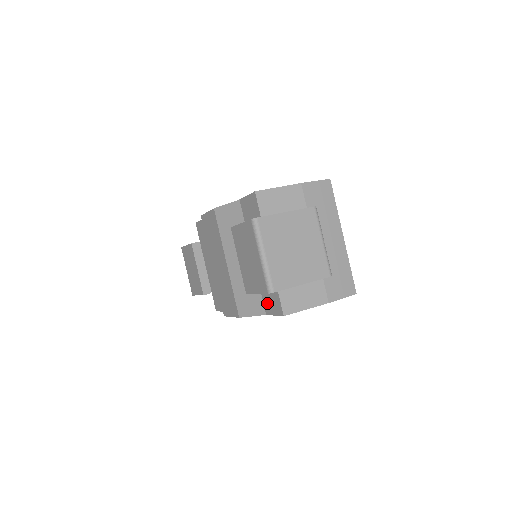
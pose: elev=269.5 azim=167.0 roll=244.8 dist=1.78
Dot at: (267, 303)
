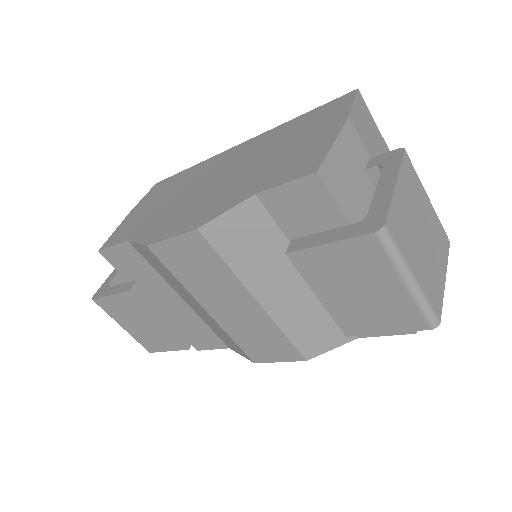
Dot at: occluded
